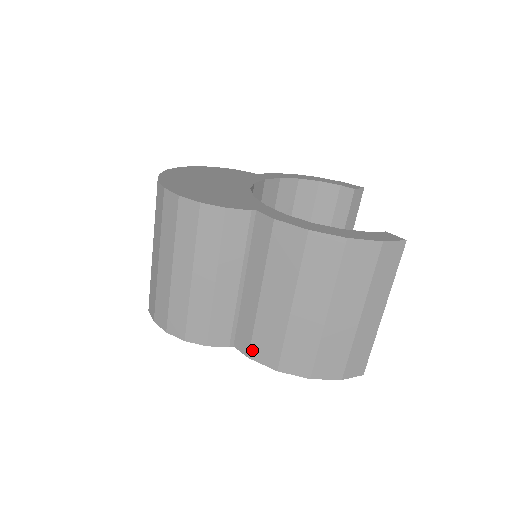
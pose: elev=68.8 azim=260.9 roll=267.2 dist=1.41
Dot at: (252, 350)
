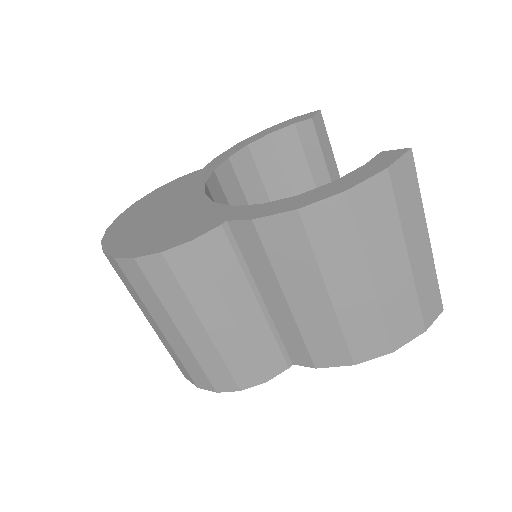
Dot at: (315, 359)
